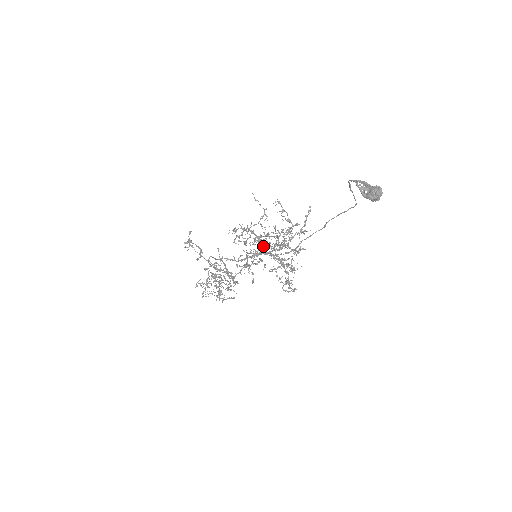
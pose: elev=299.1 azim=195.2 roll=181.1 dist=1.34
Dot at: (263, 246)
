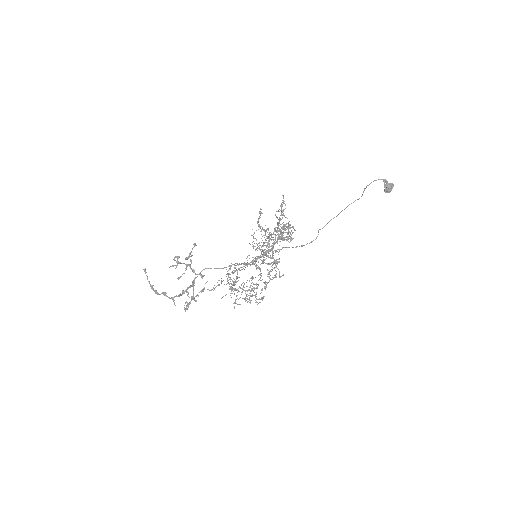
Dot at: (275, 243)
